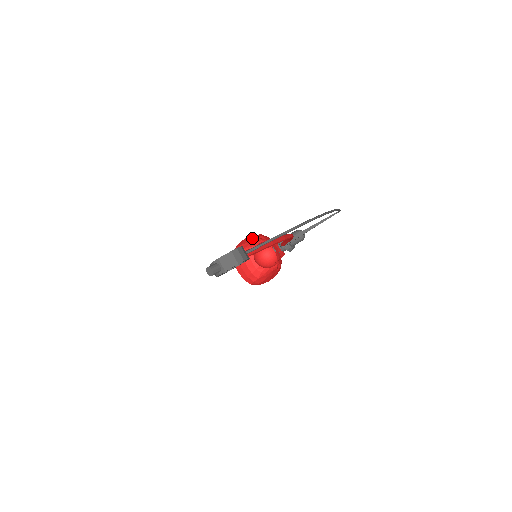
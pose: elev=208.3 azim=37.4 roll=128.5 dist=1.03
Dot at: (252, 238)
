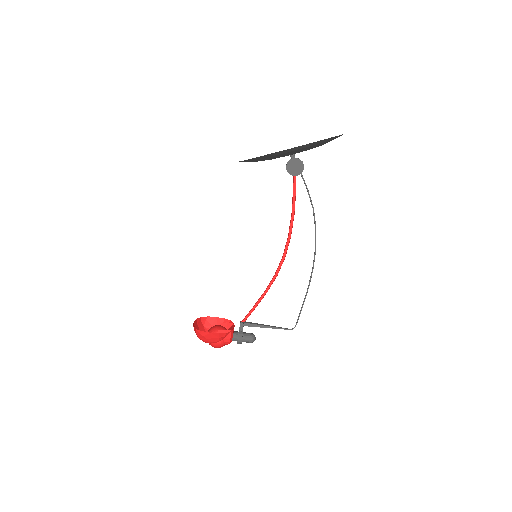
Dot at: (219, 323)
